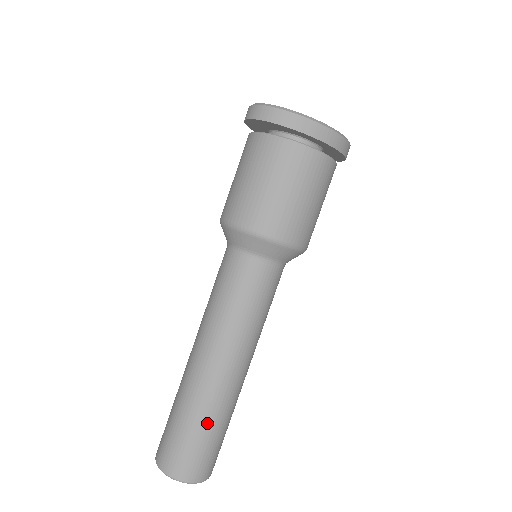
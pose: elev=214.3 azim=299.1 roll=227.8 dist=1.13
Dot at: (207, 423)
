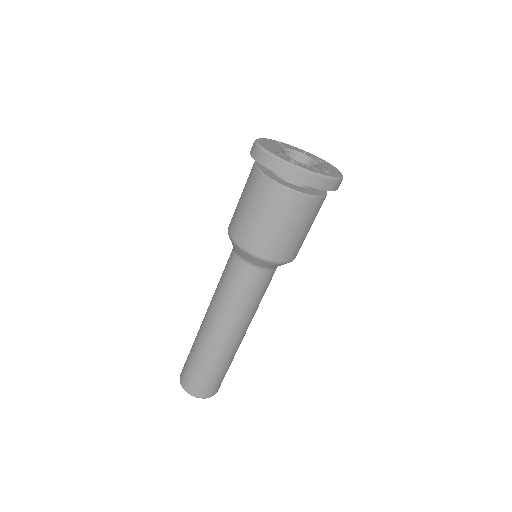
Dot at: (209, 365)
